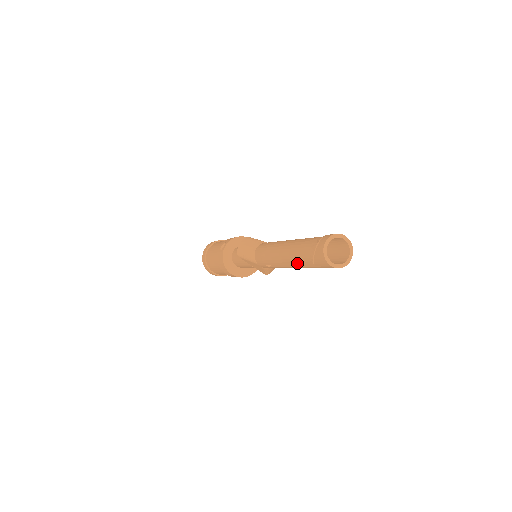
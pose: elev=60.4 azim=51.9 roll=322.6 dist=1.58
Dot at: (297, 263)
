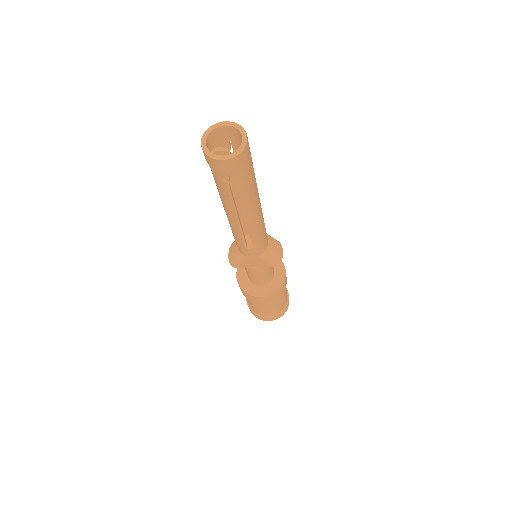
Dot at: (232, 205)
